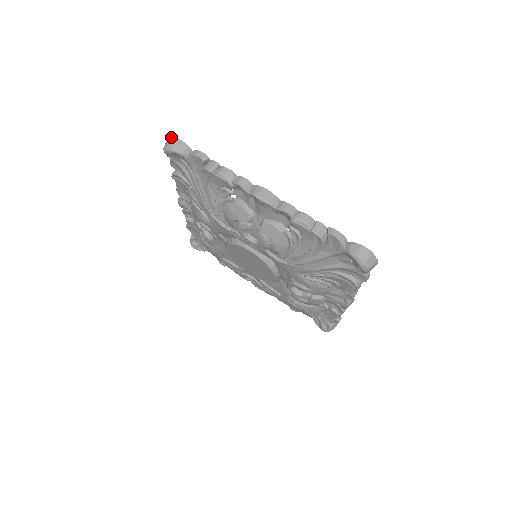
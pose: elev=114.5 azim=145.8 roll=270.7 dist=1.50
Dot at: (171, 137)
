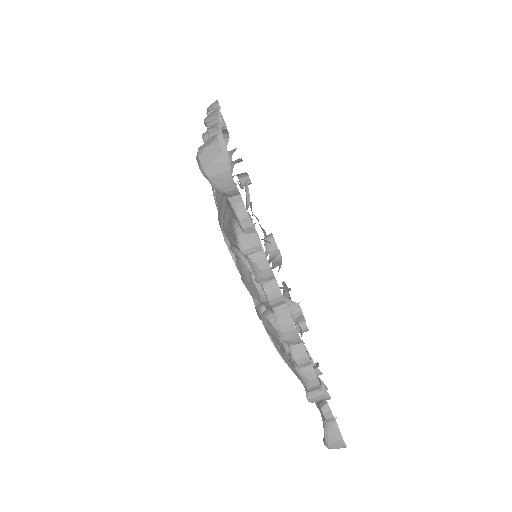
Dot at: (220, 151)
